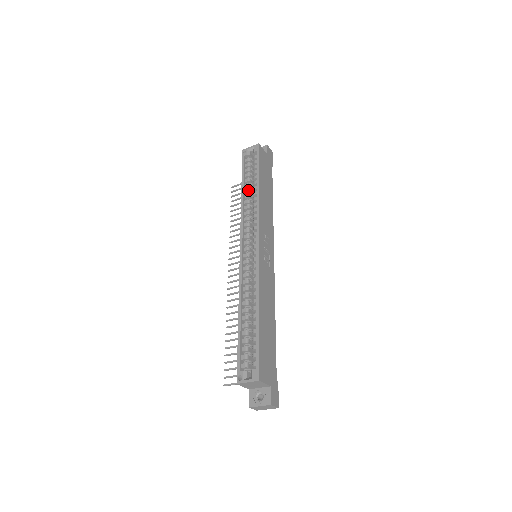
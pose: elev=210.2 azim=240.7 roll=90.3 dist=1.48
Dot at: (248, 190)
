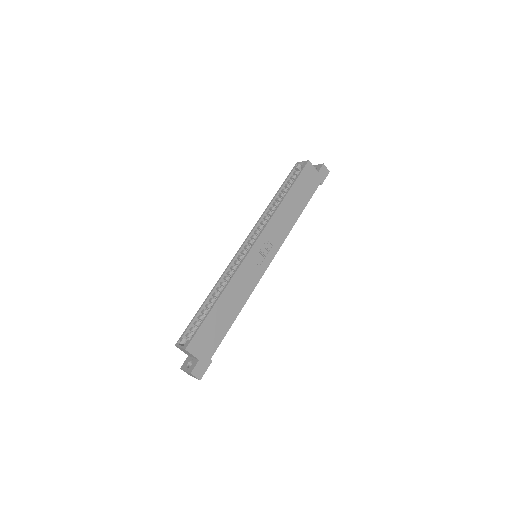
Dot at: (278, 198)
